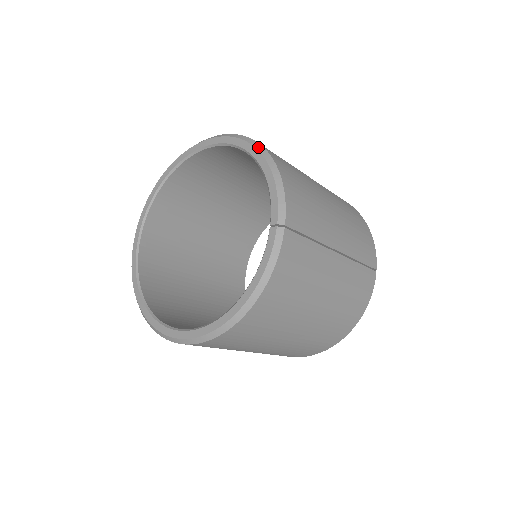
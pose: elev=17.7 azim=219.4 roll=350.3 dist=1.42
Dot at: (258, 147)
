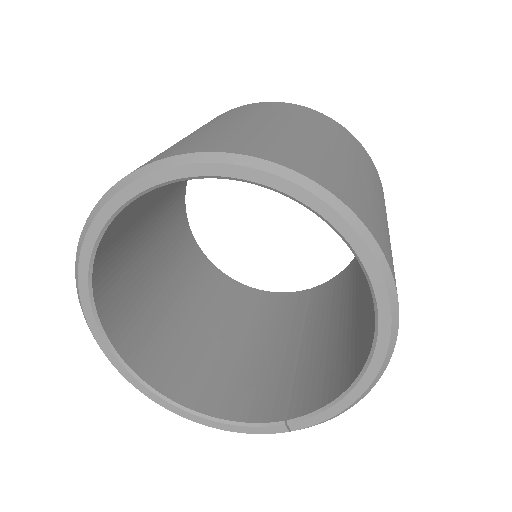
Dot at: (382, 371)
